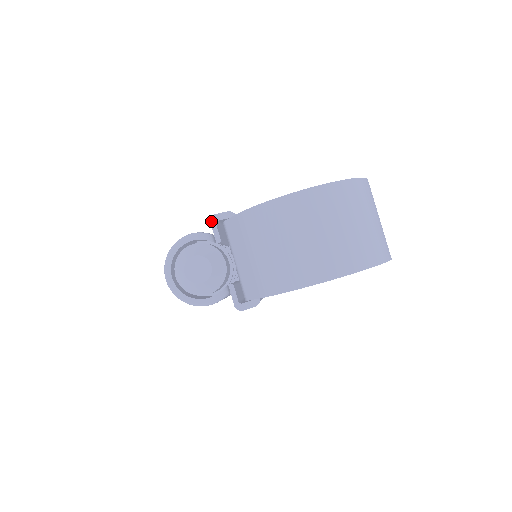
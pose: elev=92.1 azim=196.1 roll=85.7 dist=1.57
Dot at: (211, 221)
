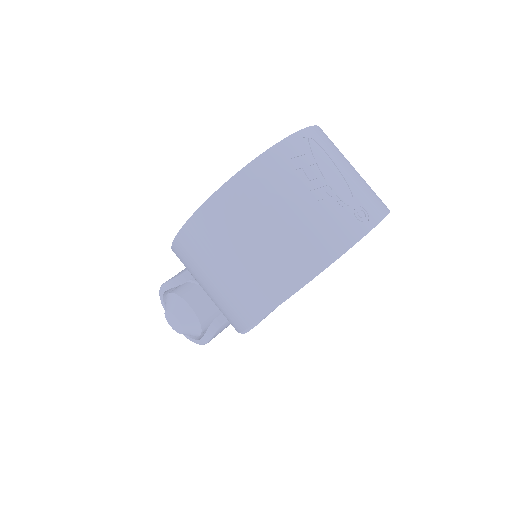
Dot at: occluded
